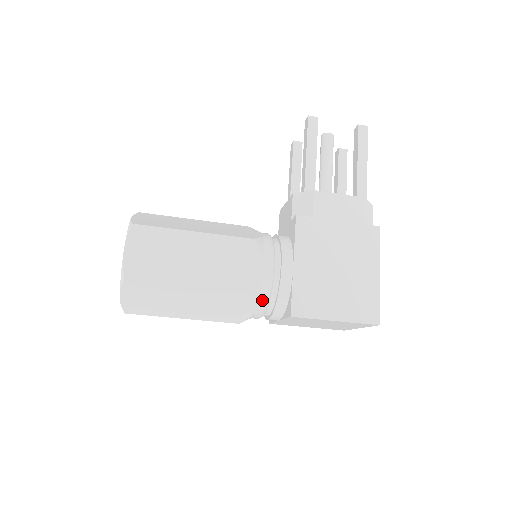
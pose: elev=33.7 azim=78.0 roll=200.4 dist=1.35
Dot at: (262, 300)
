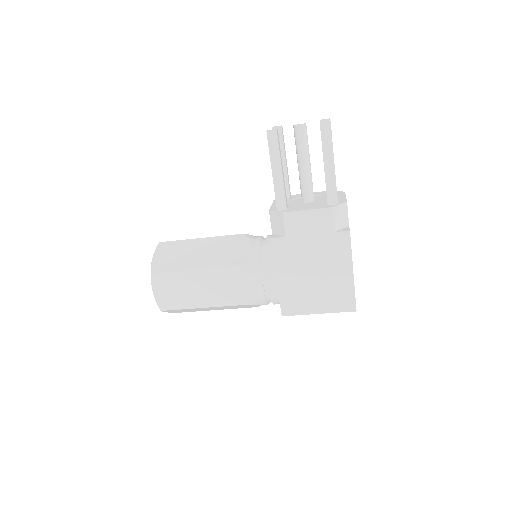
Dot at: (261, 303)
